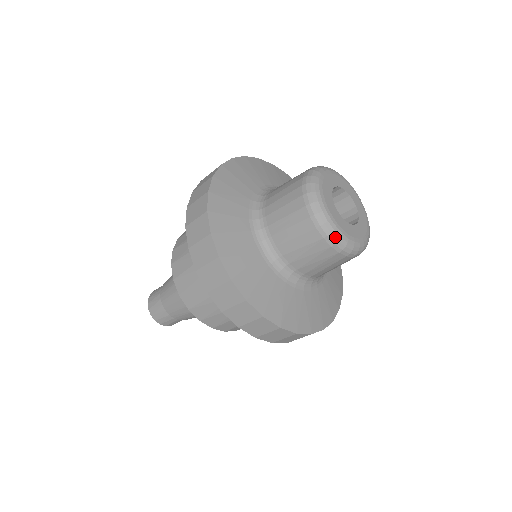
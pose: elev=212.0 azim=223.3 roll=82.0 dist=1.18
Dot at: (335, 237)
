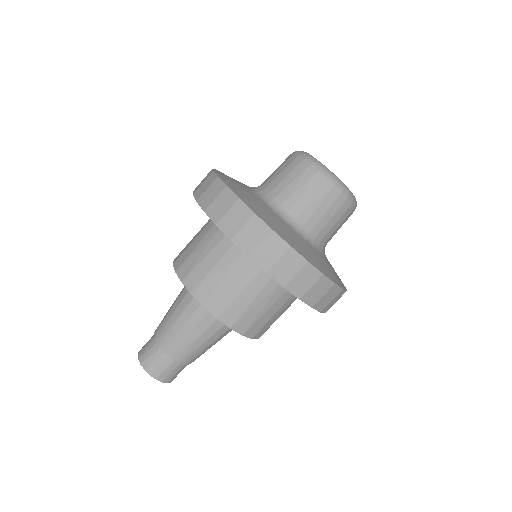
Dot at: (326, 172)
